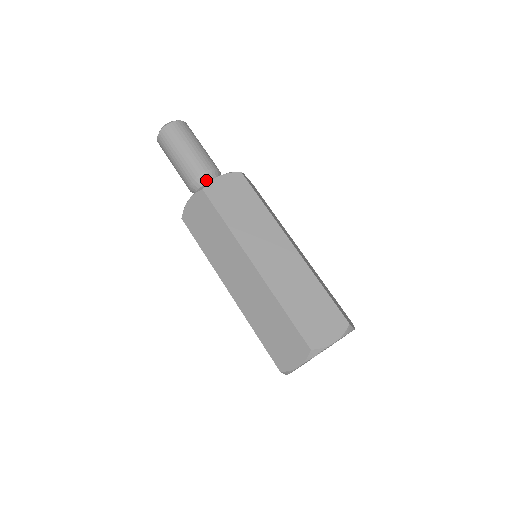
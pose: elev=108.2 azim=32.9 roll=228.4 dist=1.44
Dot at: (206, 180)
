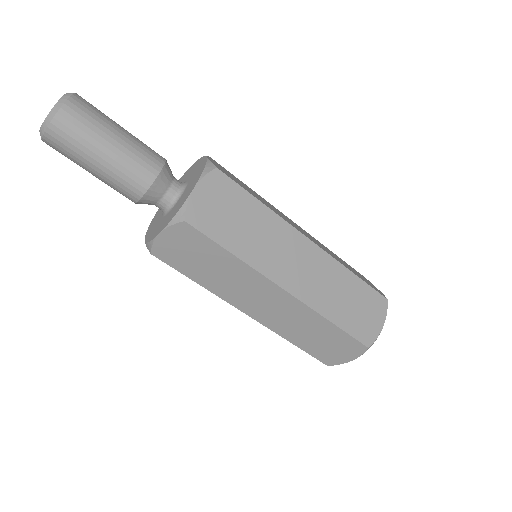
Dot at: (161, 187)
